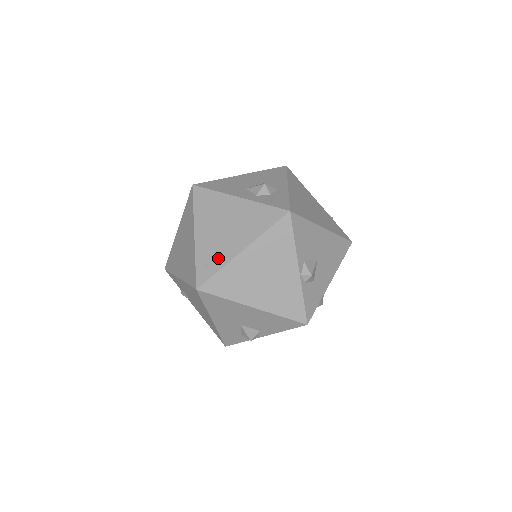
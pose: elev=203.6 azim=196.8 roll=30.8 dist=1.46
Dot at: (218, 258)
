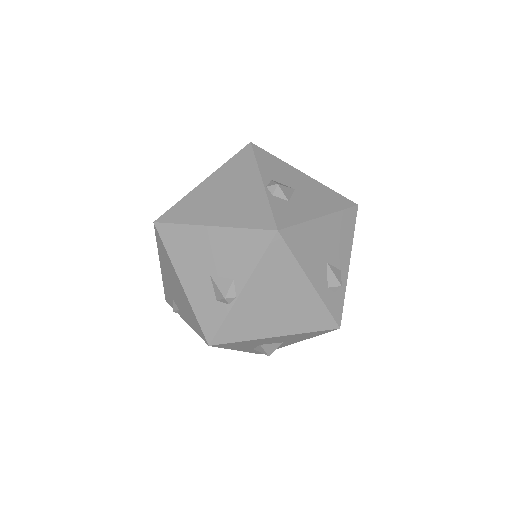
Dot at: occluded
